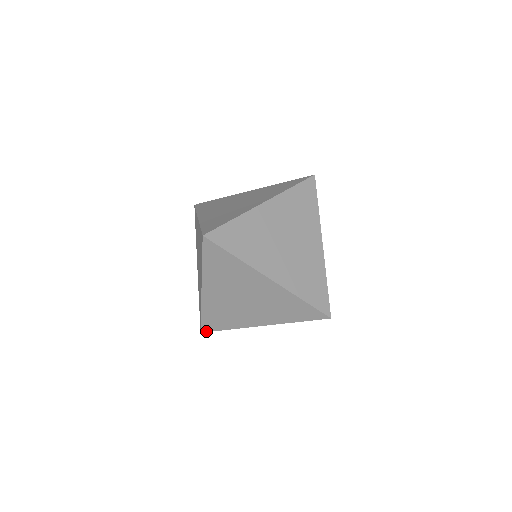
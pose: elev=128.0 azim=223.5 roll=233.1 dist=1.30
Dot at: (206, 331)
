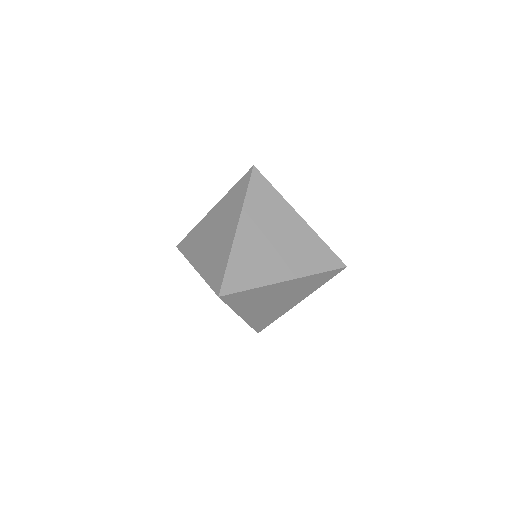
Dot at: (226, 293)
